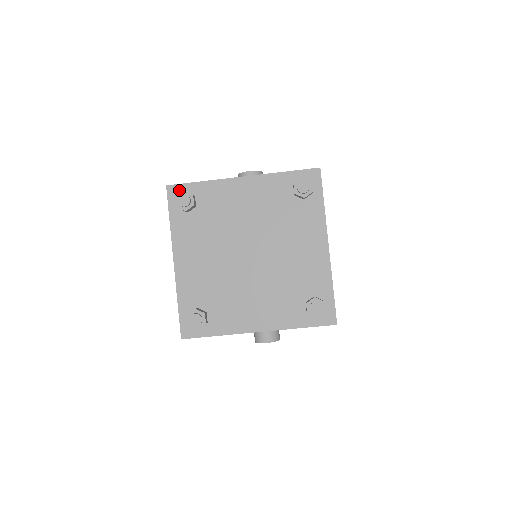
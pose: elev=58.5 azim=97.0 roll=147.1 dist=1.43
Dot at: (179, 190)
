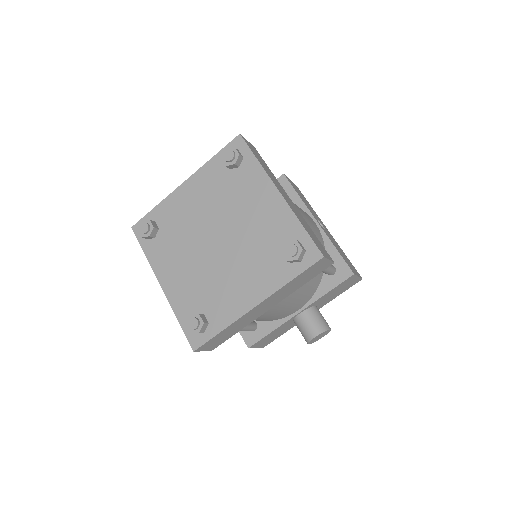
Dot at: occluded
